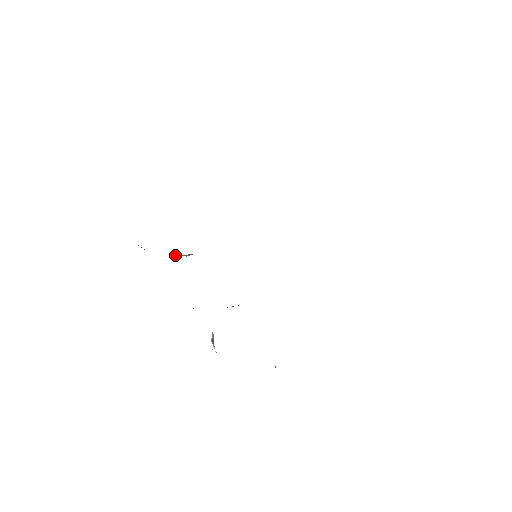
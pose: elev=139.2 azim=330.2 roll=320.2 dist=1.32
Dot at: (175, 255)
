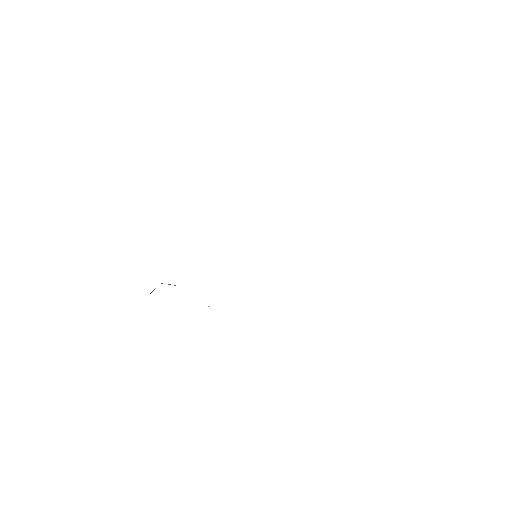
Dot at: occluded
